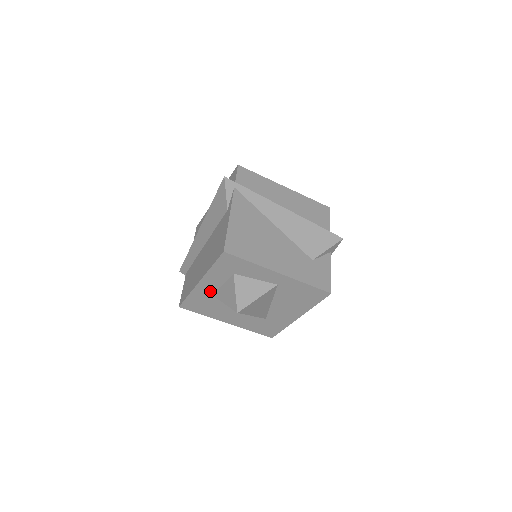
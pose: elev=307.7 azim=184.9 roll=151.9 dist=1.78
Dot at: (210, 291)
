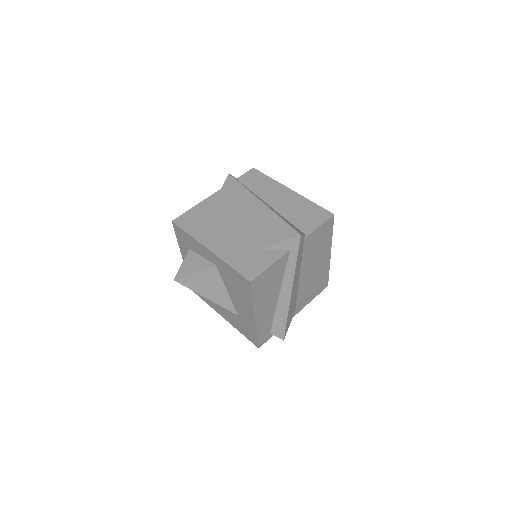
Dot at: occluded
